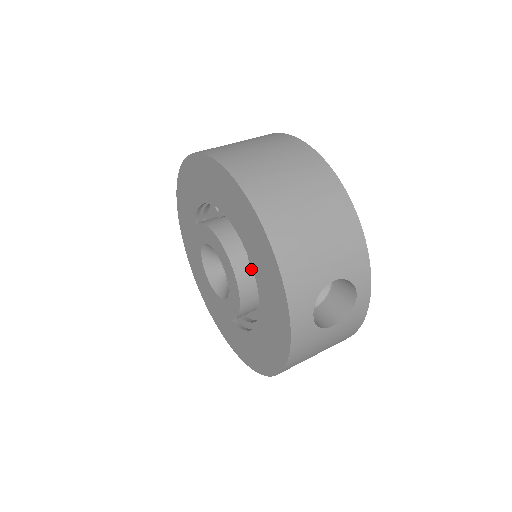
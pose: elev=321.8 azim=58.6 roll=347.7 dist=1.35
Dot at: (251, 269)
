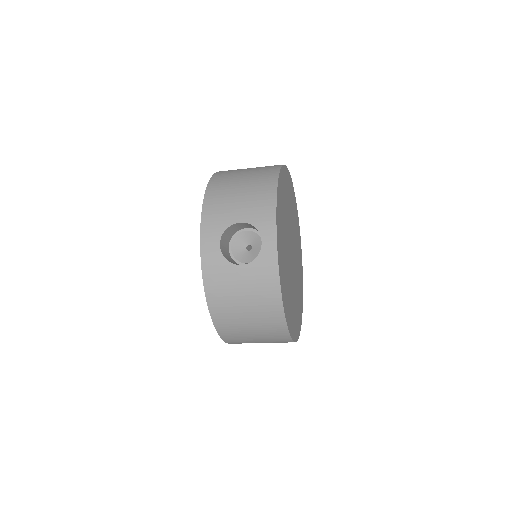
Dot at: occluded
